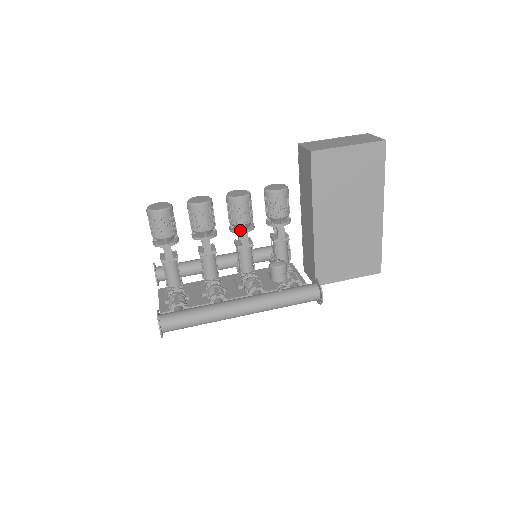
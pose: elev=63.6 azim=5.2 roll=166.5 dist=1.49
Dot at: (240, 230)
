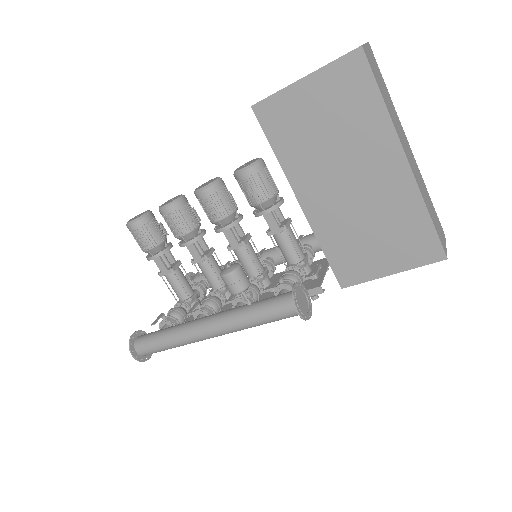
Dot at: (218, 228)
